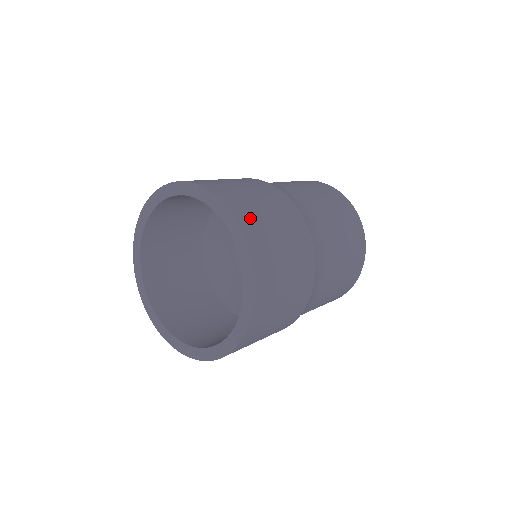
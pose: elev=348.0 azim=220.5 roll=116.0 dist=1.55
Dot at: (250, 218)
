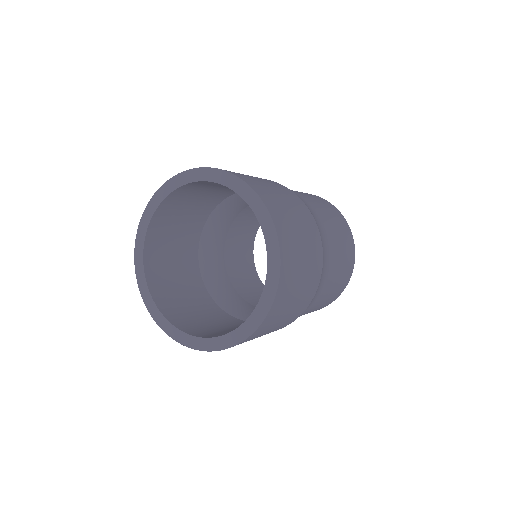
Dot at: (243, 176)
